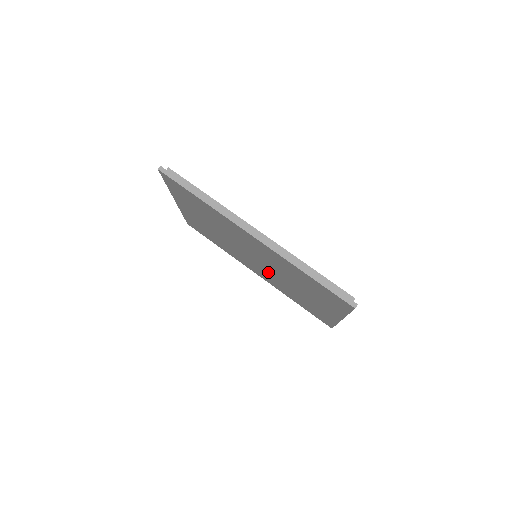
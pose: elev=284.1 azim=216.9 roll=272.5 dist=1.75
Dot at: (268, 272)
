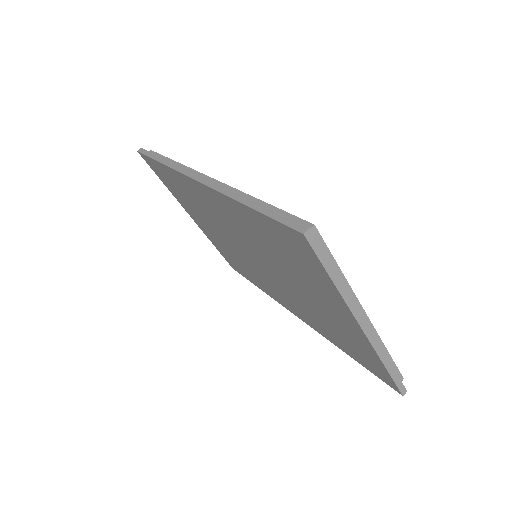
Dot at: (280, 286)
